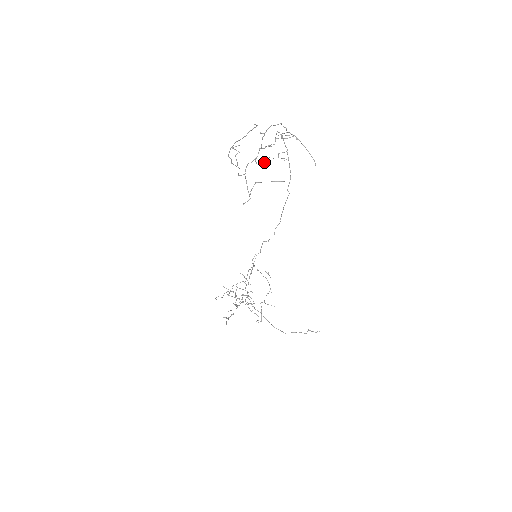
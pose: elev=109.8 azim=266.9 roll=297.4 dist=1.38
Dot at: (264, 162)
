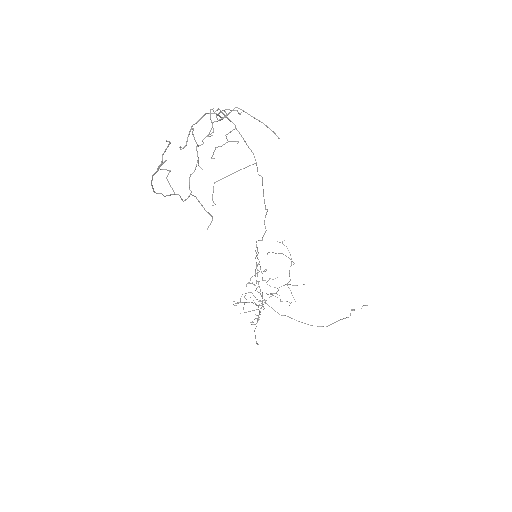
Dot at: (212, 155)
